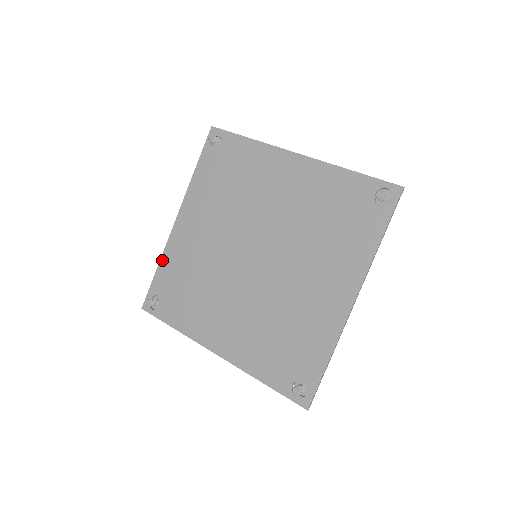
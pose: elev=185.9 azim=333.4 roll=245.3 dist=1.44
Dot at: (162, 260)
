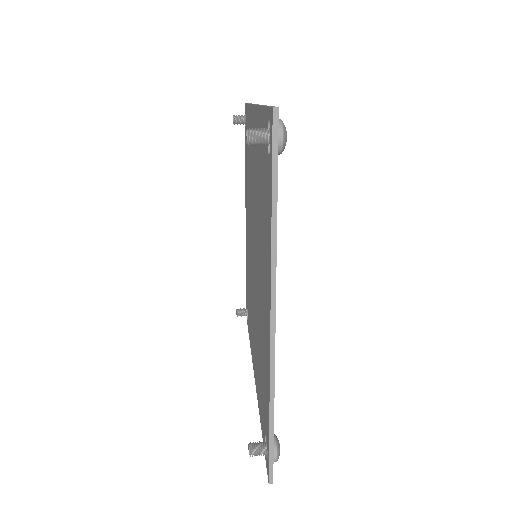
Dot at: (246, 266)
